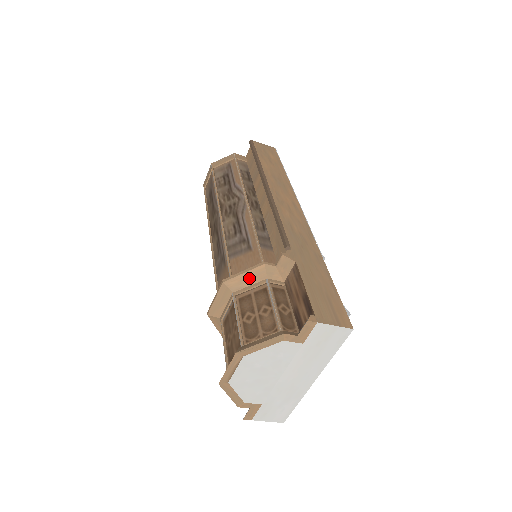
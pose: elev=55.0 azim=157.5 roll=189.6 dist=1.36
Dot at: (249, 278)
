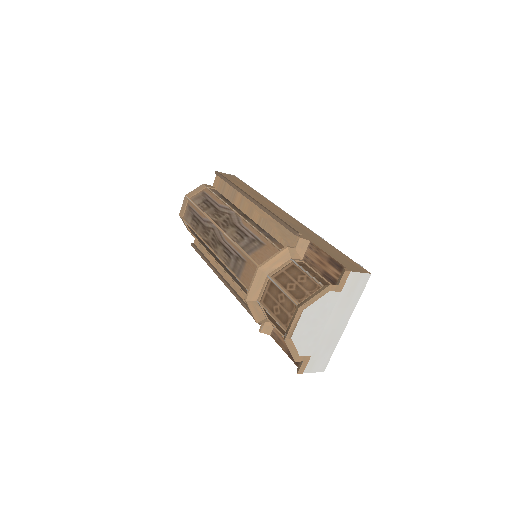
Dot at: (278, 261)
